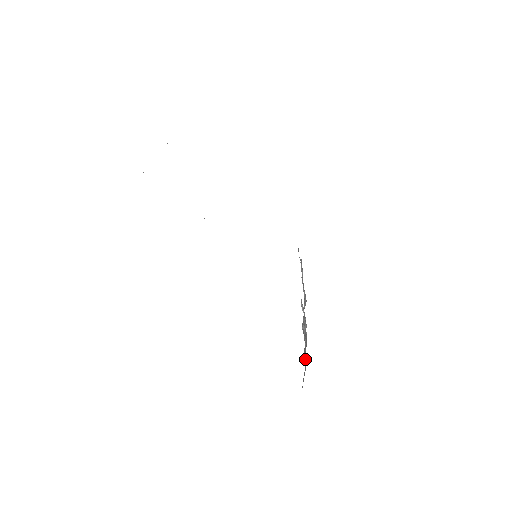
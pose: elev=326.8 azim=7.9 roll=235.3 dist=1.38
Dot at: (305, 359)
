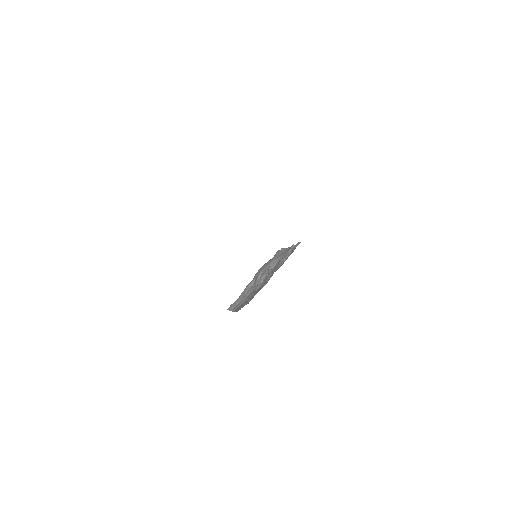
Dot at: (243, 296)
